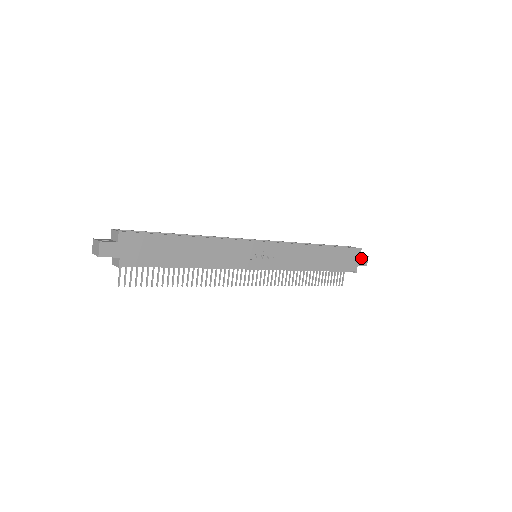
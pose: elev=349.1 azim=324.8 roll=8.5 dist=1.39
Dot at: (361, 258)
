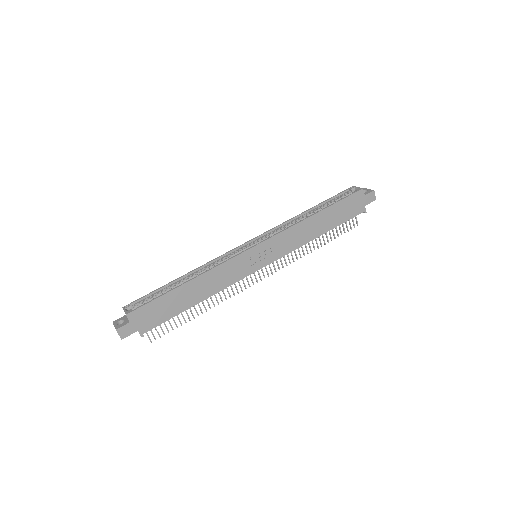
Dot at: (366, 197)
